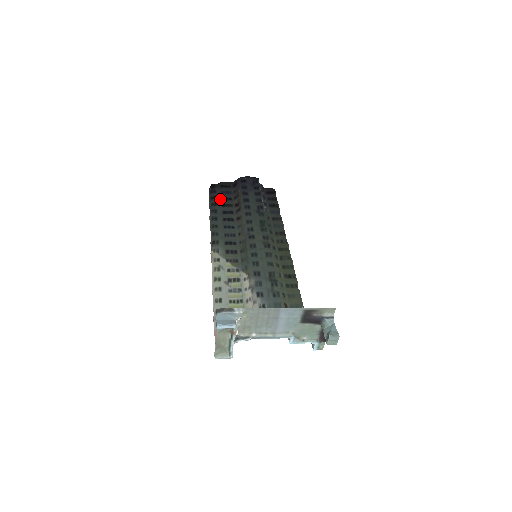
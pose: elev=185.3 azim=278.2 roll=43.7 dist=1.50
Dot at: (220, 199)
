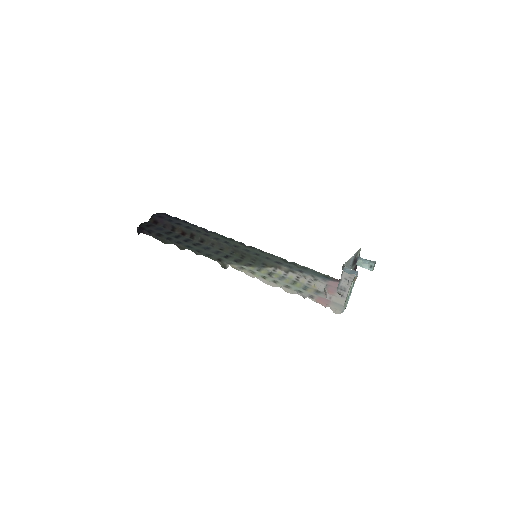
Dot at: (165, 234)
